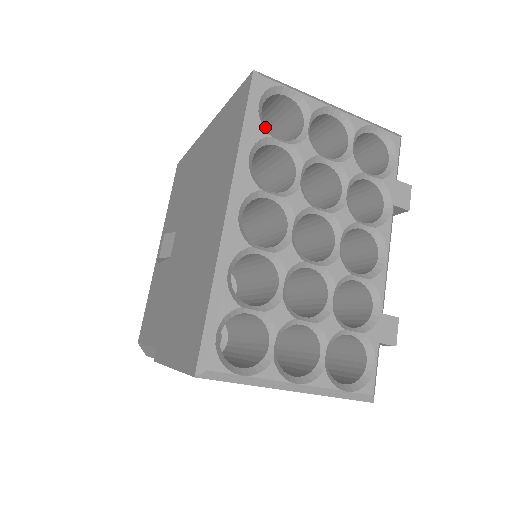
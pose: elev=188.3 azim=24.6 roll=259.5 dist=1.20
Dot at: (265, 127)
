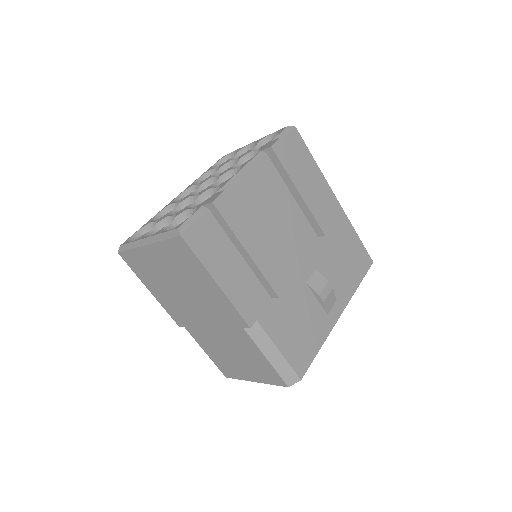
Dot at: occluded
